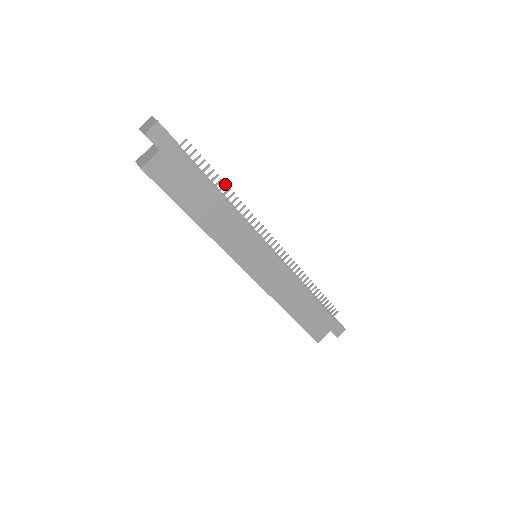
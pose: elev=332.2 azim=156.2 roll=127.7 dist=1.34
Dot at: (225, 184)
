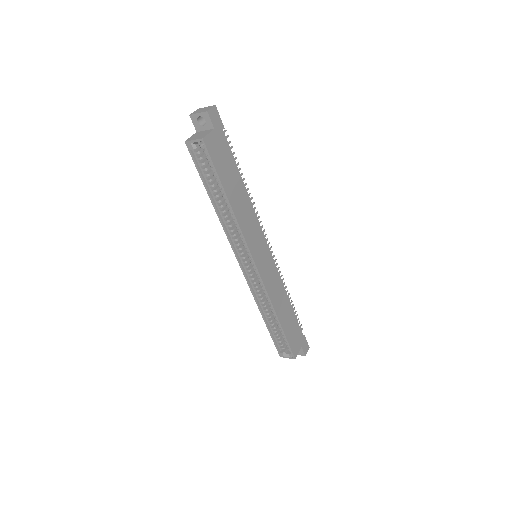
Dot at: (244, 178)
